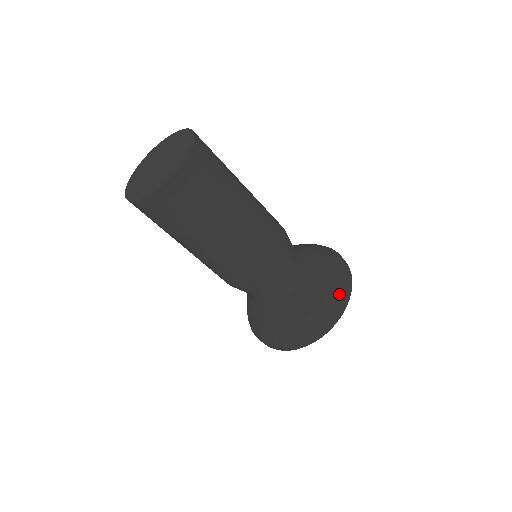
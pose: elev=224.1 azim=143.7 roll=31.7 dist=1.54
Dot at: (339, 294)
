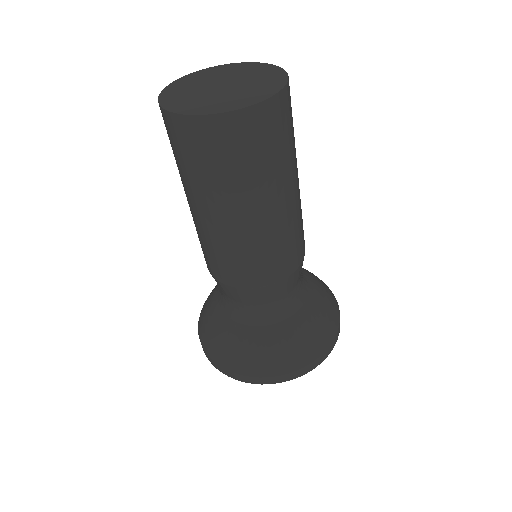
Dot at: (288, 366)
